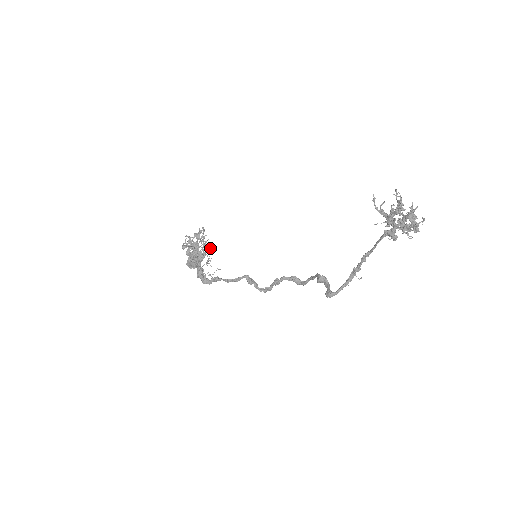
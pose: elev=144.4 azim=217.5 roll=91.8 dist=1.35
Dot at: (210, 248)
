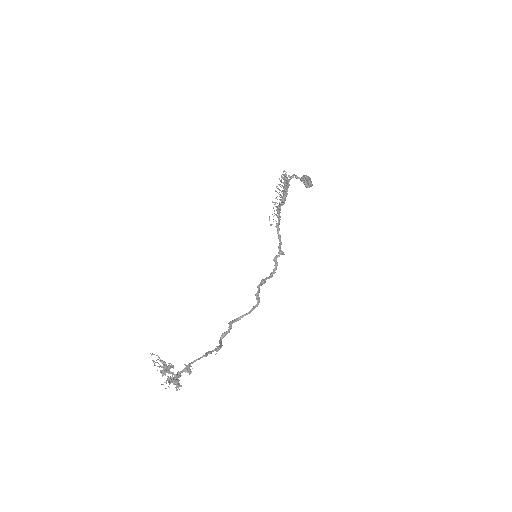
Dot at: occluded
